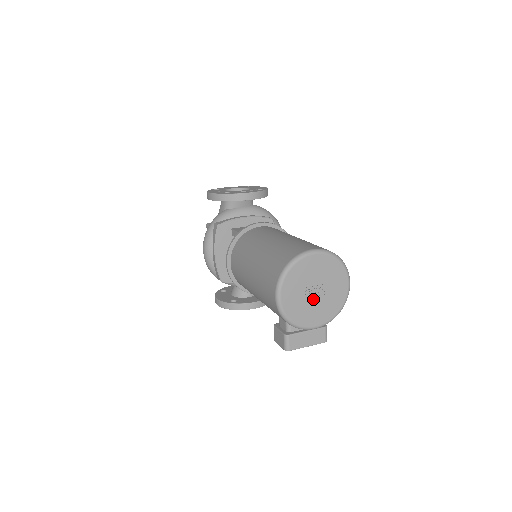
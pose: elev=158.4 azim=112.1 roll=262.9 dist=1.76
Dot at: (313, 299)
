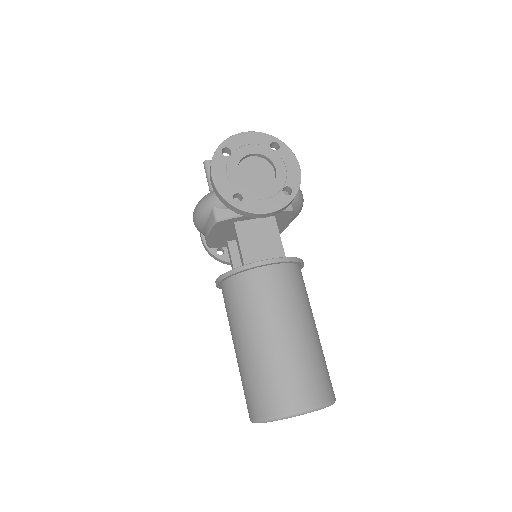
Dot at: occluded
